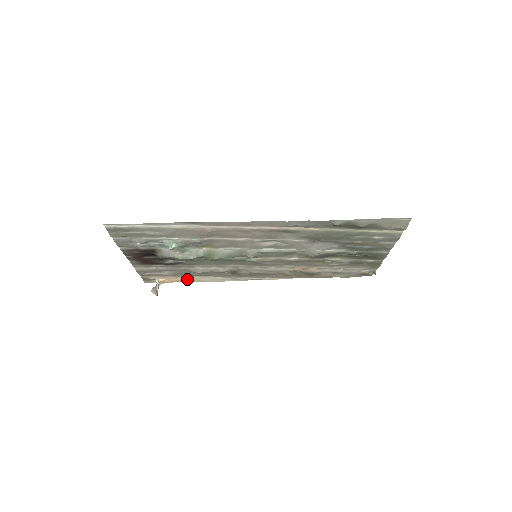
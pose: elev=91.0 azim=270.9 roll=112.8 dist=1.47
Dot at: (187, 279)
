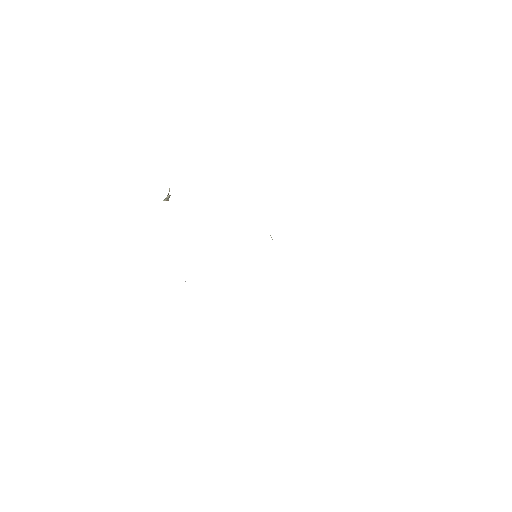
Dot at: occluded
